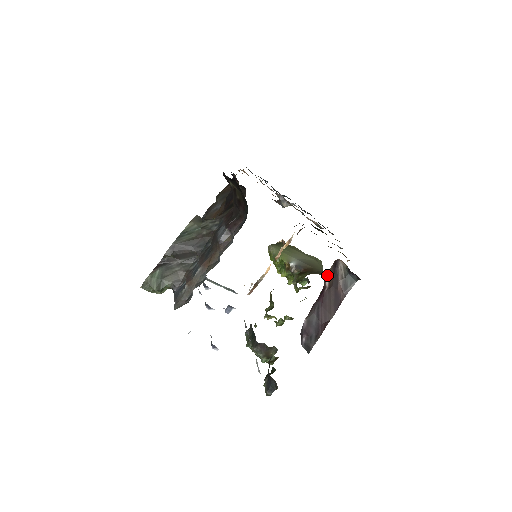
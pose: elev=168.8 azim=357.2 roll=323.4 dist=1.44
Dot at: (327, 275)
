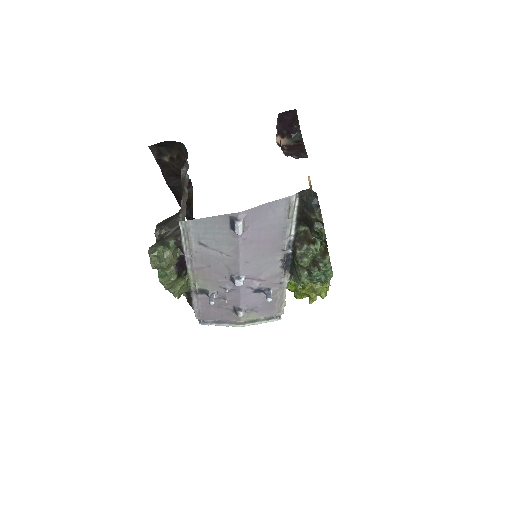
Dot at: occluded
